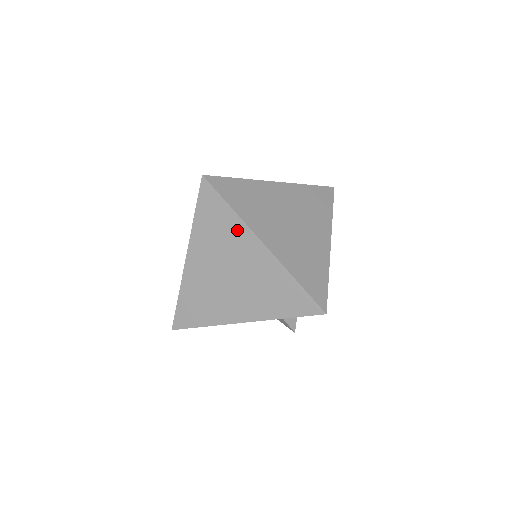
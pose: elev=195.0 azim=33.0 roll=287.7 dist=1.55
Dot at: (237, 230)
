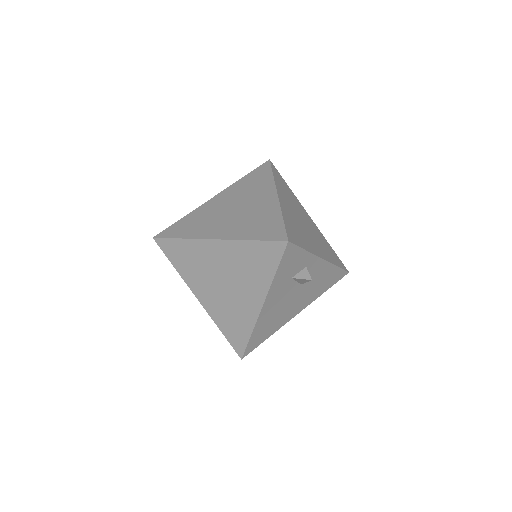
Dot at: (196, 248)
